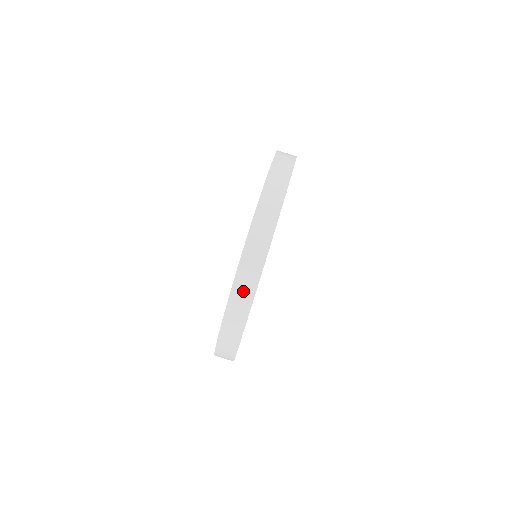
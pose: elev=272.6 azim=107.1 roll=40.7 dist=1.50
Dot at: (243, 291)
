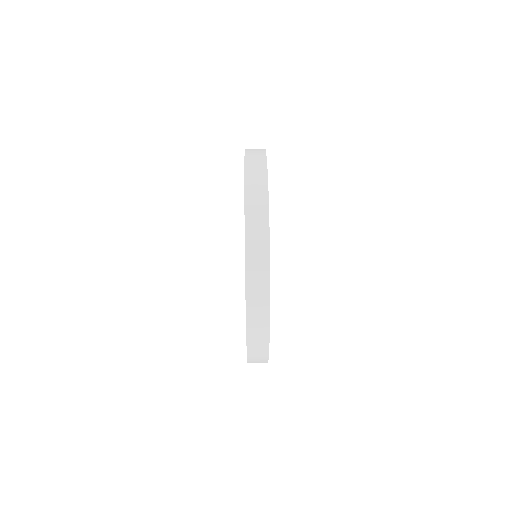
Dot at: (256, 168)
